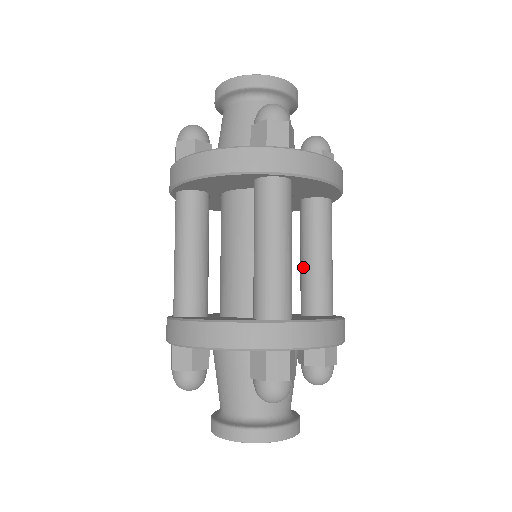
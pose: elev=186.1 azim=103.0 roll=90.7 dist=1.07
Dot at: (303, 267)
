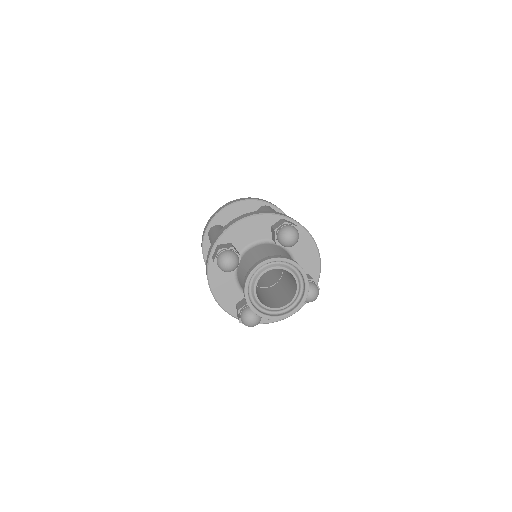
Dot at: occluded
